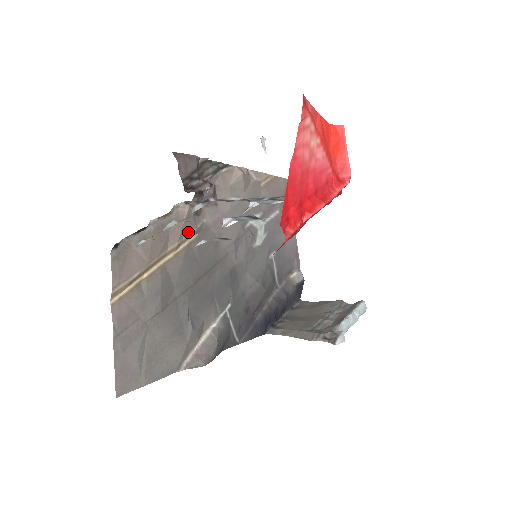
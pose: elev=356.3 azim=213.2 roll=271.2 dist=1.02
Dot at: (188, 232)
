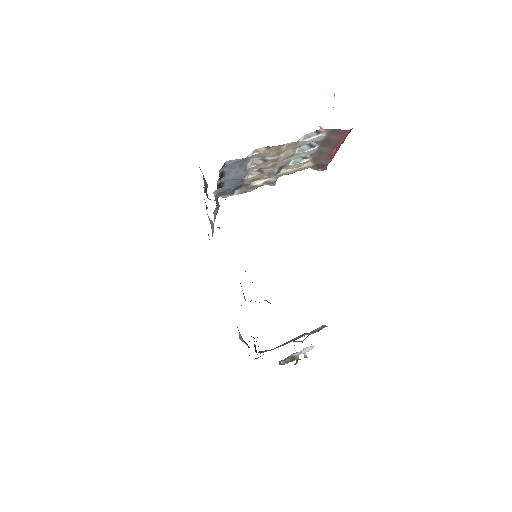
Dot at: occluded
